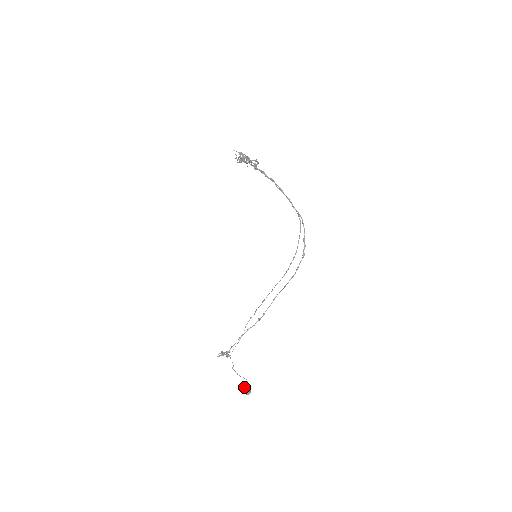
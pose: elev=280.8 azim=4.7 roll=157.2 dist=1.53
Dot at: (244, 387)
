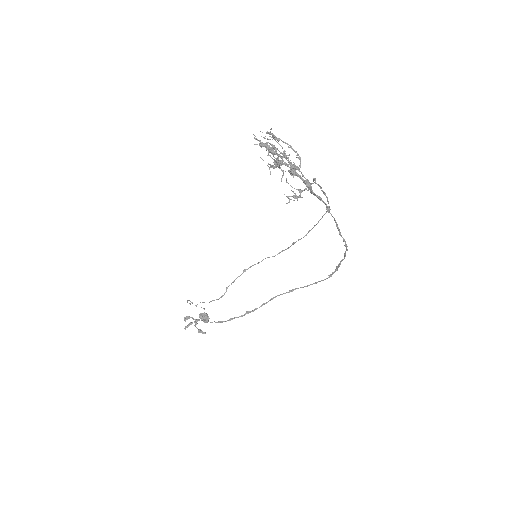
Dot at: (202, 317)
